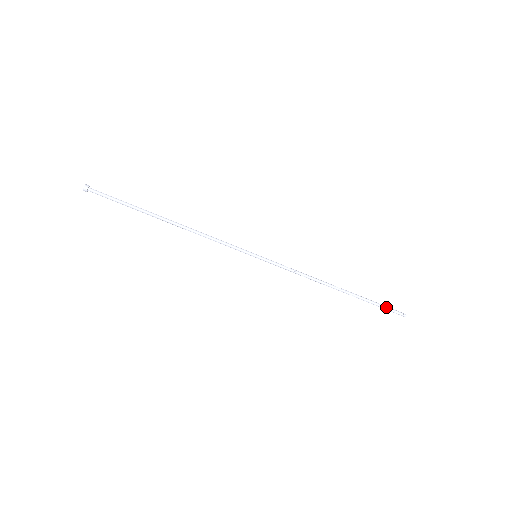
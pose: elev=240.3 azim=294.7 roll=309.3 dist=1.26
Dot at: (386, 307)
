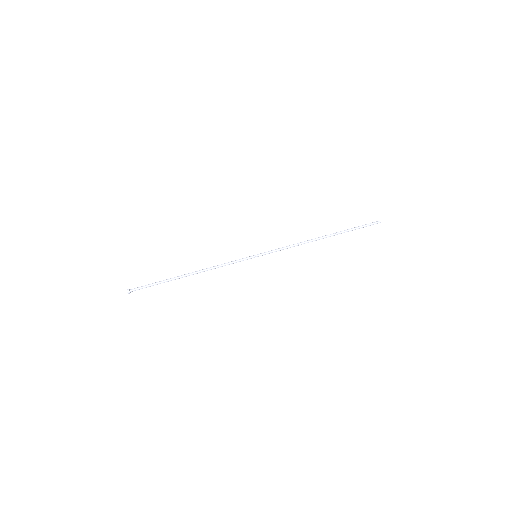
Dot at: (362, 225)
